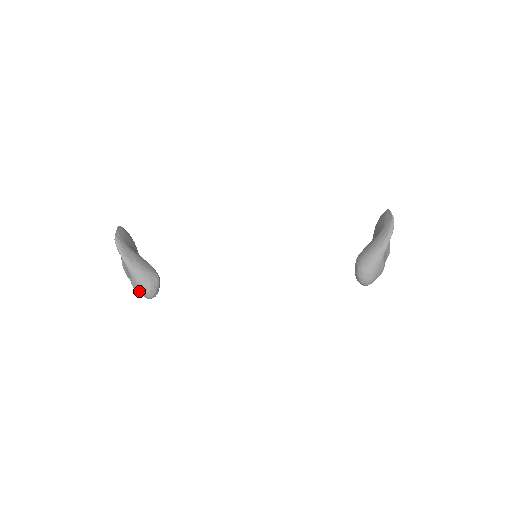
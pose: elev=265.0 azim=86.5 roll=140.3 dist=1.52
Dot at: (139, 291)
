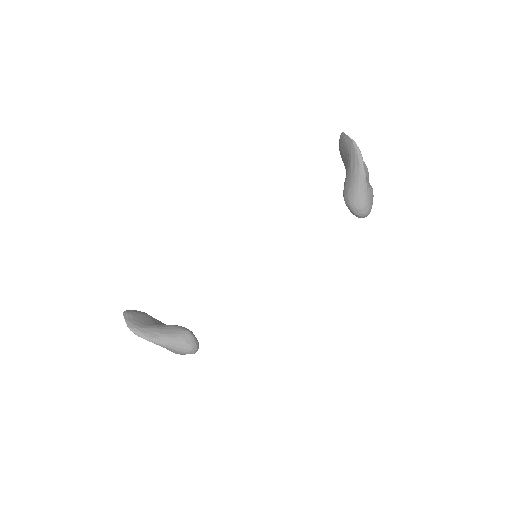
Dot at: (183, 354)
